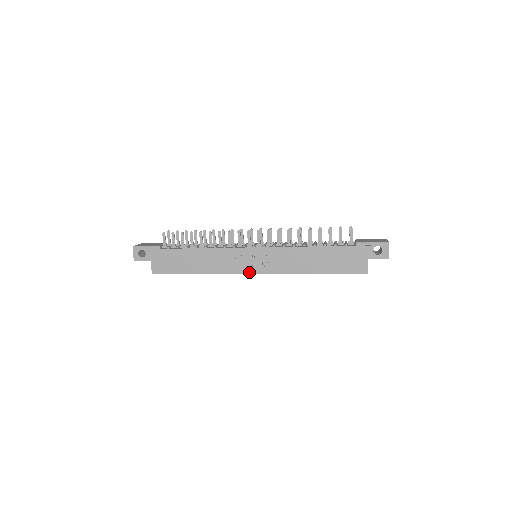
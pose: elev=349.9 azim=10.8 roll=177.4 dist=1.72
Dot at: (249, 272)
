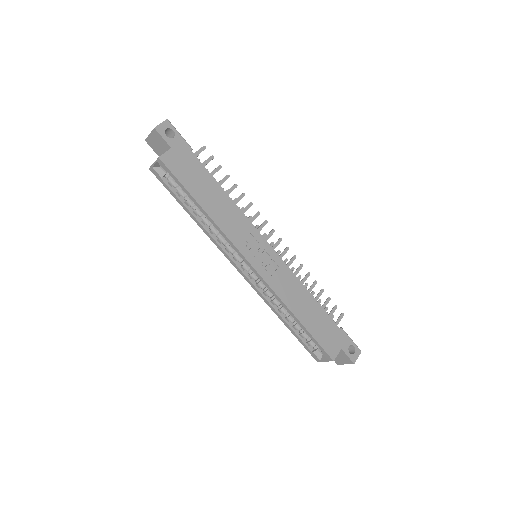
Dot at: (249, 259)
